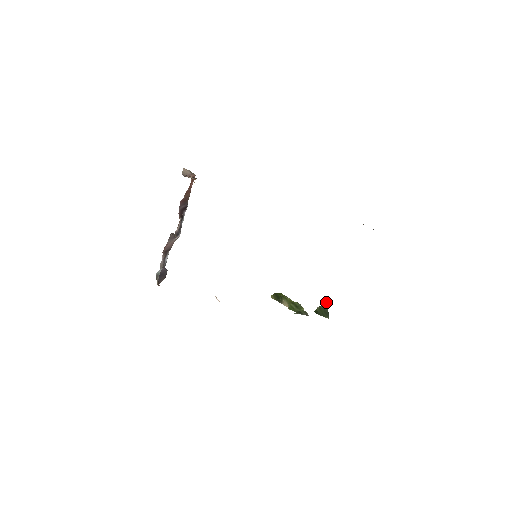
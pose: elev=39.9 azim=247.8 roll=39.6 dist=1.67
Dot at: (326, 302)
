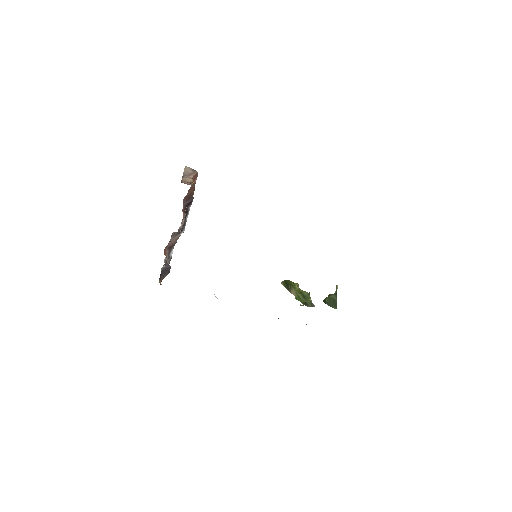
Dot at: (336, 291)
